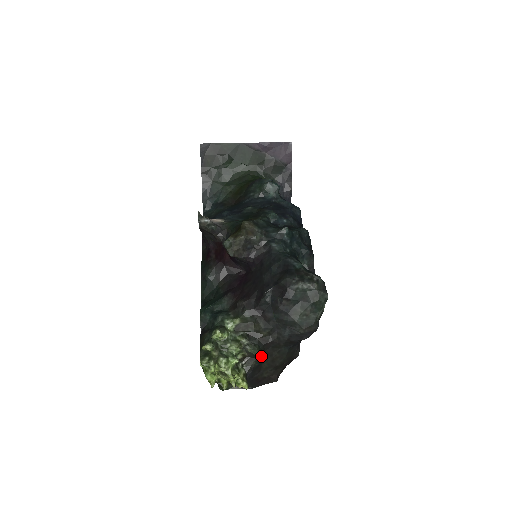
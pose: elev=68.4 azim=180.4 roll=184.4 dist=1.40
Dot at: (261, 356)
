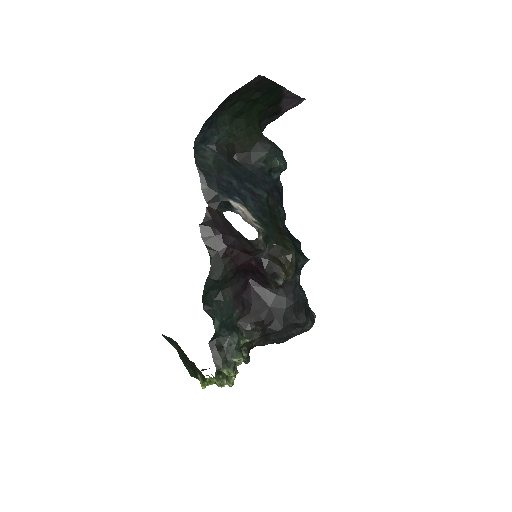
Dot at: occluded
